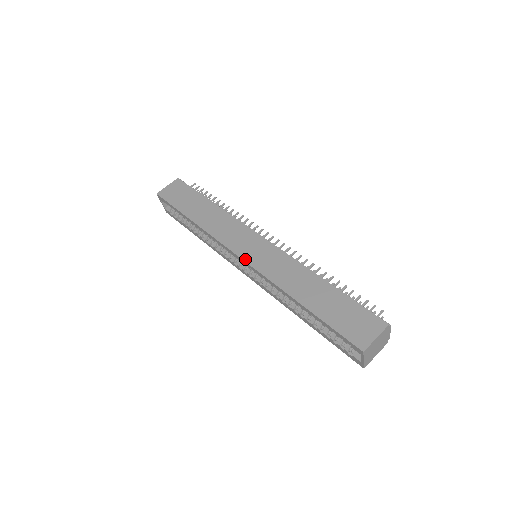
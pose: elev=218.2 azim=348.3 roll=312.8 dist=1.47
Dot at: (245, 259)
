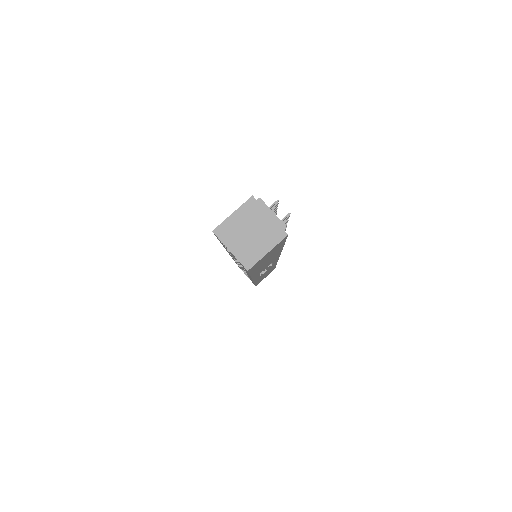
Dot at: occluded
